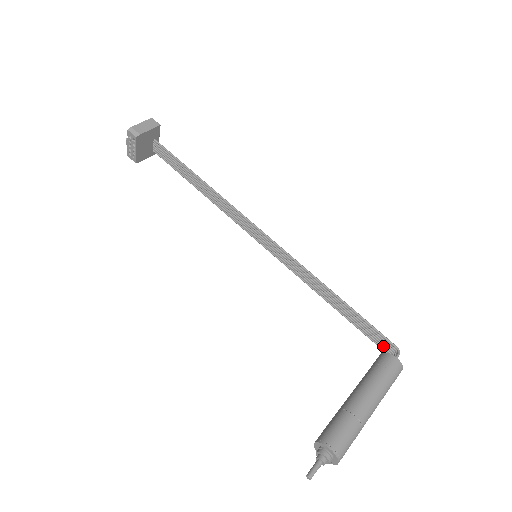
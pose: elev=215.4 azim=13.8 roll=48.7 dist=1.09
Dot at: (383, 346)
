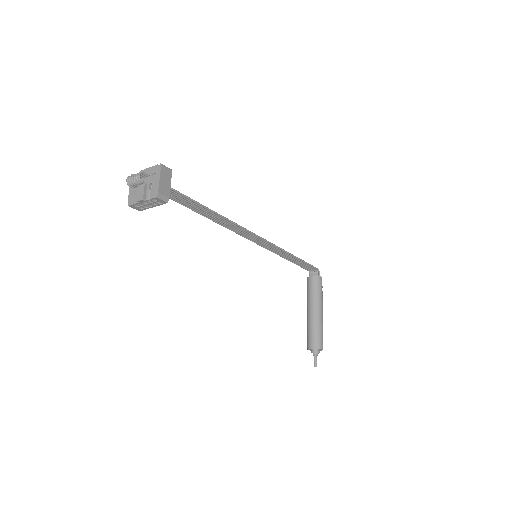
Dot at: (308, 269)
